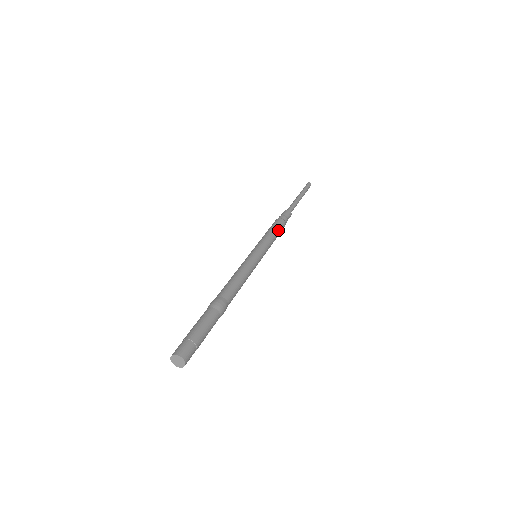
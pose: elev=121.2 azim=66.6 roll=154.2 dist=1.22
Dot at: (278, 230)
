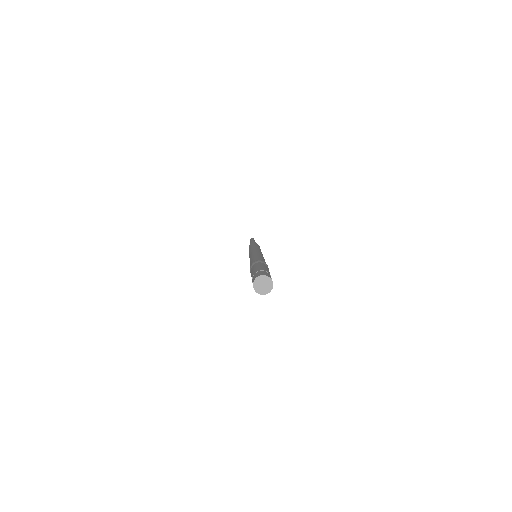
Dot at: occluded
